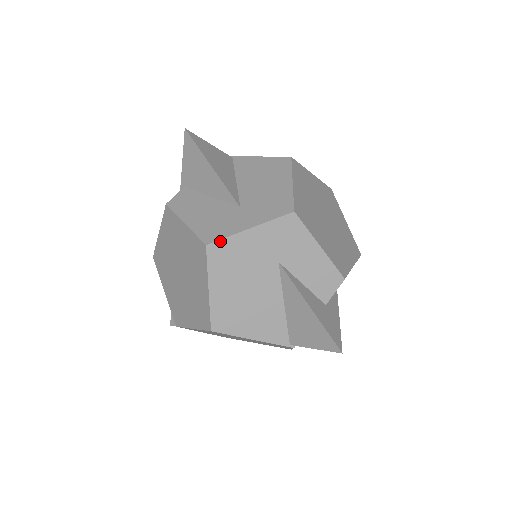
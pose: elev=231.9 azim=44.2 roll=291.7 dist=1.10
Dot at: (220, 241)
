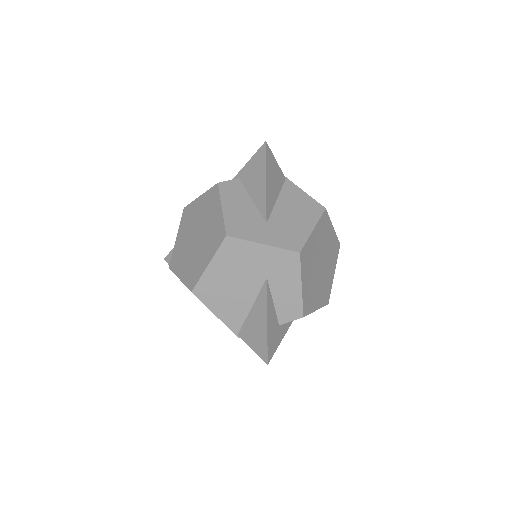
Dot at: (237, 239)
